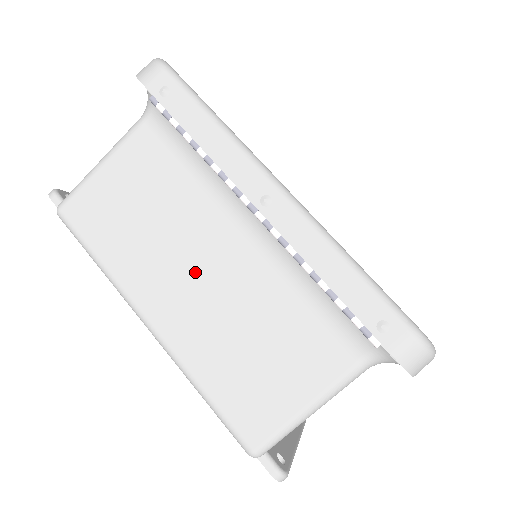
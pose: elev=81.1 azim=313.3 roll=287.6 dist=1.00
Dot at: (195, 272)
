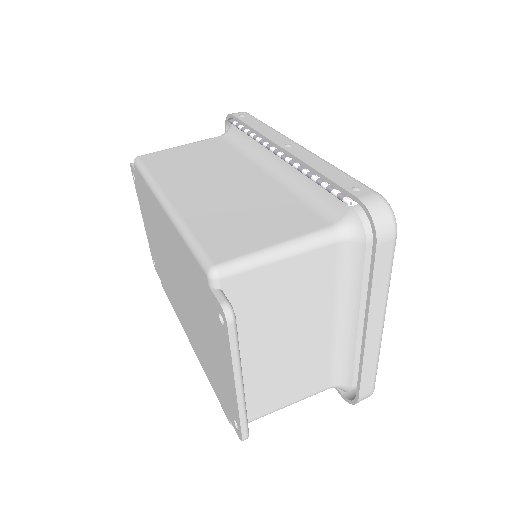
Dot at: (219, 182)
